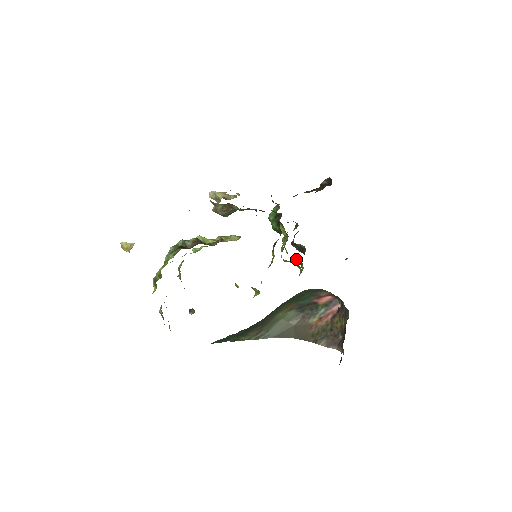
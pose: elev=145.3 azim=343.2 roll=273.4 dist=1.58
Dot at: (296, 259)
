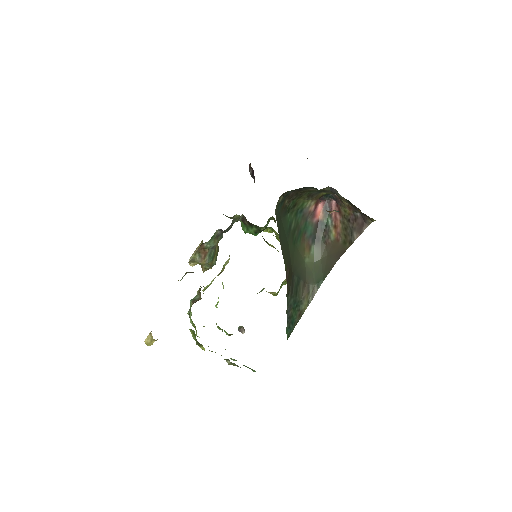
Dot at: occluded
